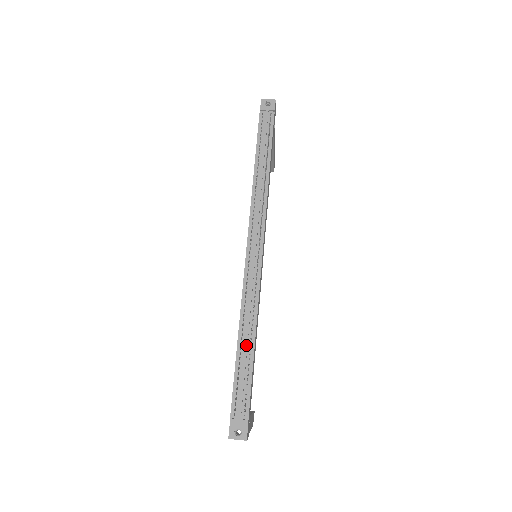
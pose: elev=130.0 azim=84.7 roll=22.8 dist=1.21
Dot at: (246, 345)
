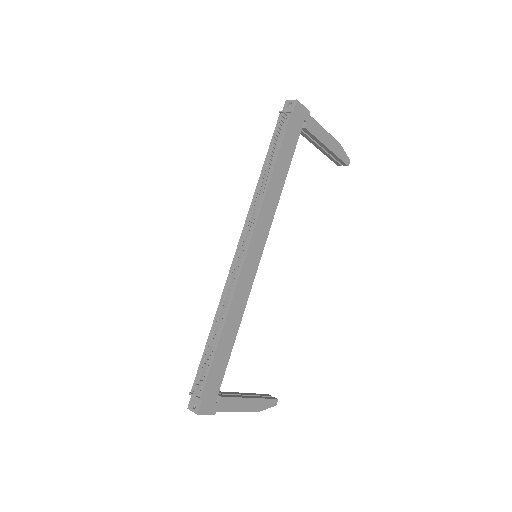
Dot at: (213, 335)
